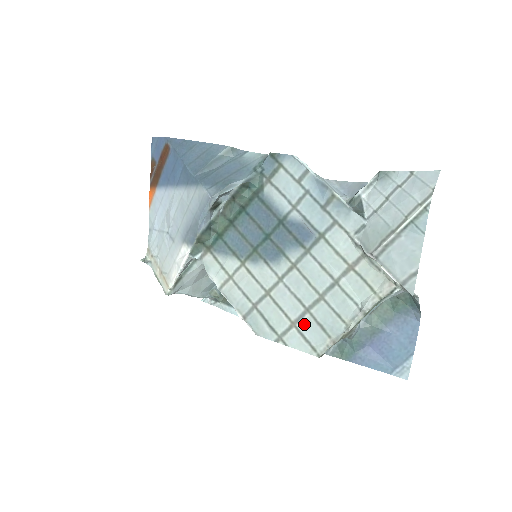
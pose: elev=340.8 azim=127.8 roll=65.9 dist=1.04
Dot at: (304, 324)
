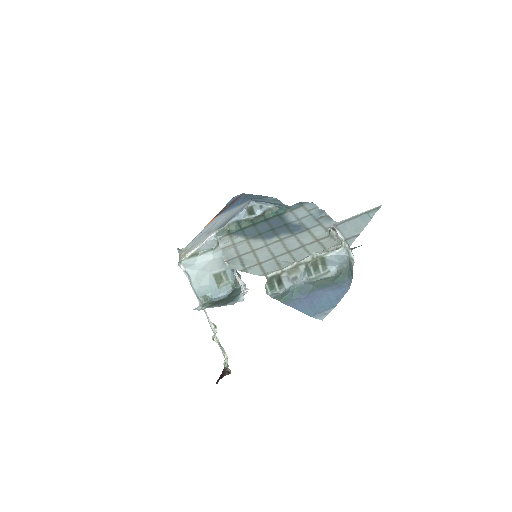
Dot at: (267, 263)
